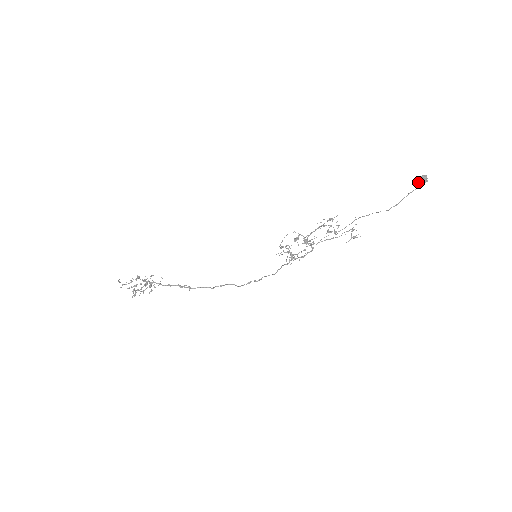
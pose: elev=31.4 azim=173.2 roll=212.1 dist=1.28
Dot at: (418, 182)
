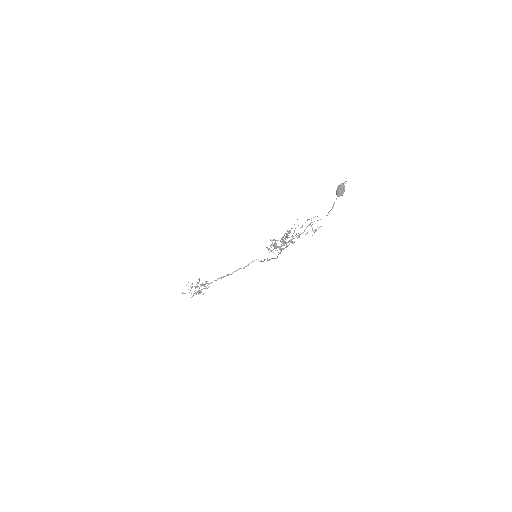
Dot at: occluded
